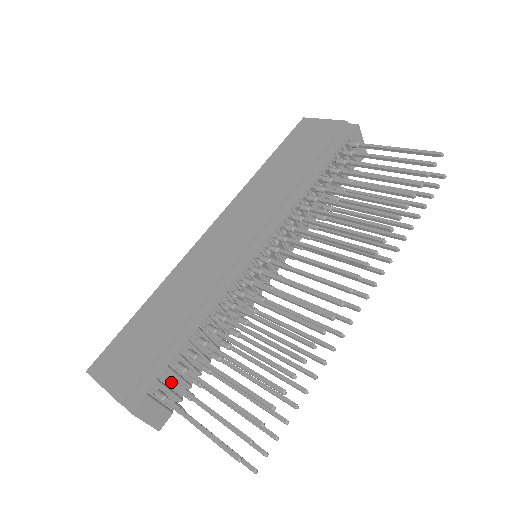
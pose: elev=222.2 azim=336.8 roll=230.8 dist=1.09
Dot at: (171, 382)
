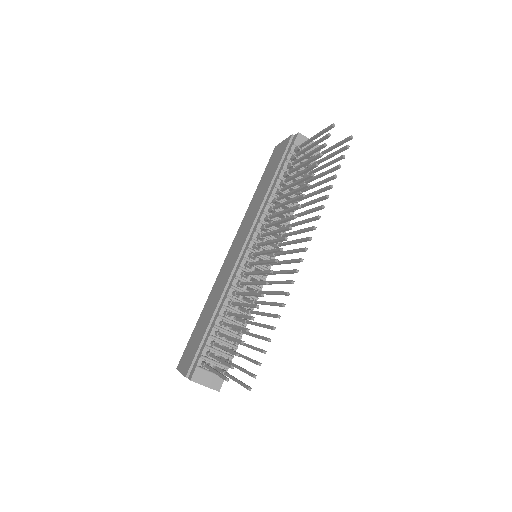
Dot at: (207, 354)
